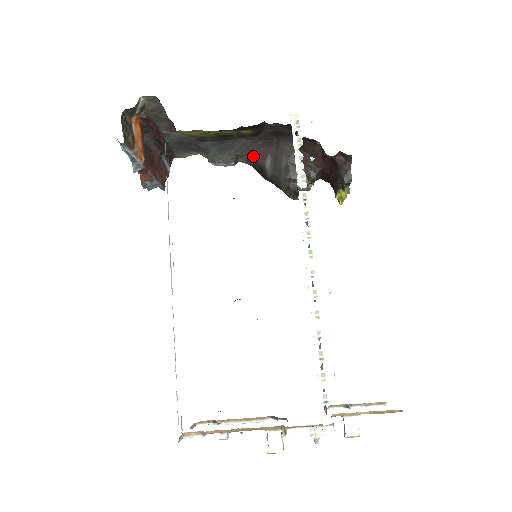
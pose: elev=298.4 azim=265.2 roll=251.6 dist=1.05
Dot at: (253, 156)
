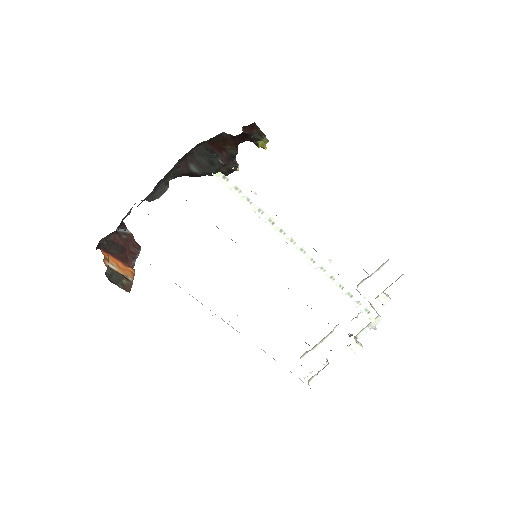
Dot at: (178, 173)
